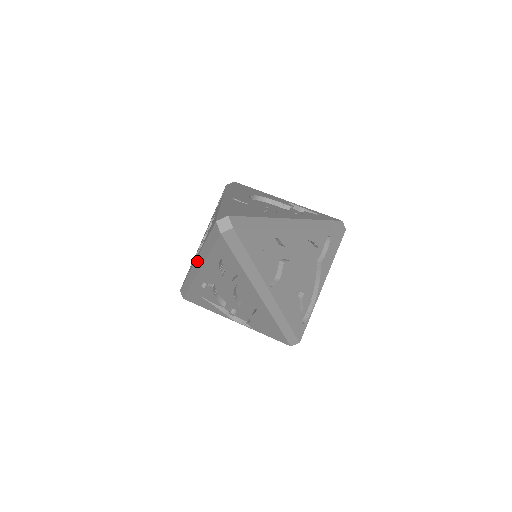
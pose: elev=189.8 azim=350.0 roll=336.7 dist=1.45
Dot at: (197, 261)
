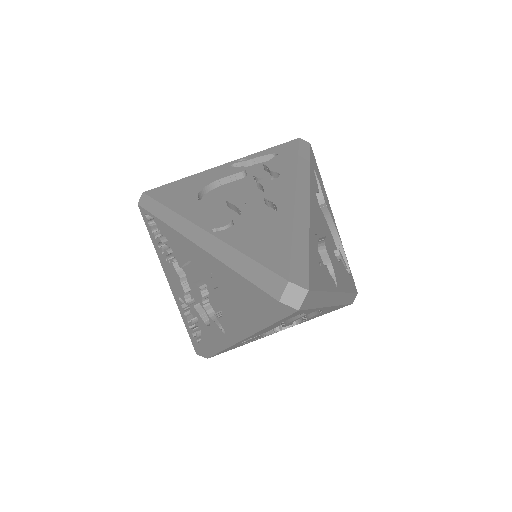
Dot at: (233, 335)
